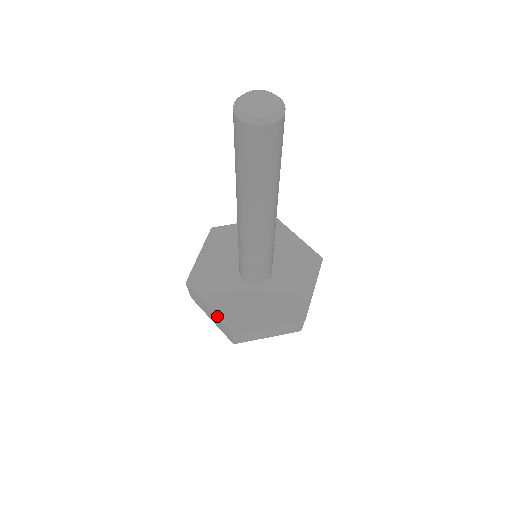
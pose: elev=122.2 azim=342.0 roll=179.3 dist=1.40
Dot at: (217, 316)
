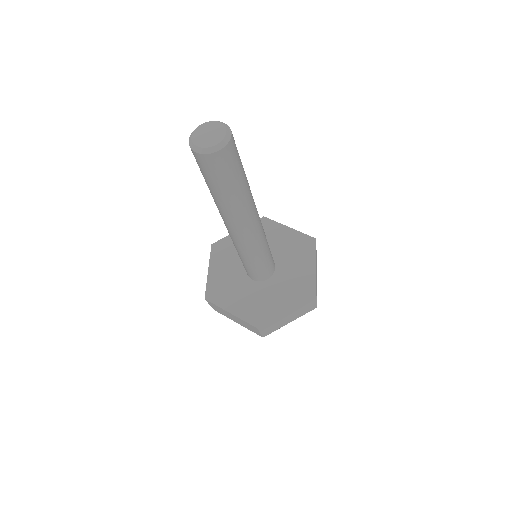
Dot at: (240, 318)
